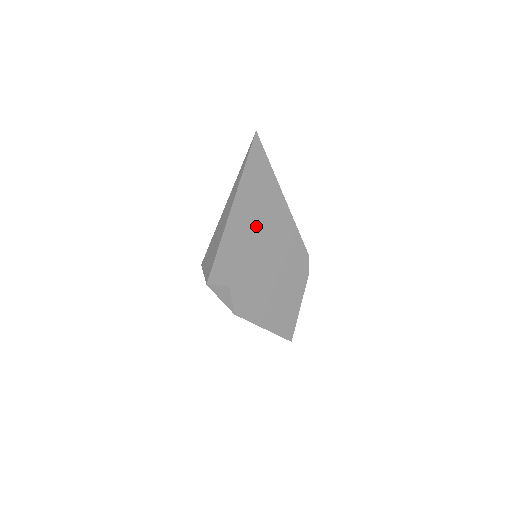
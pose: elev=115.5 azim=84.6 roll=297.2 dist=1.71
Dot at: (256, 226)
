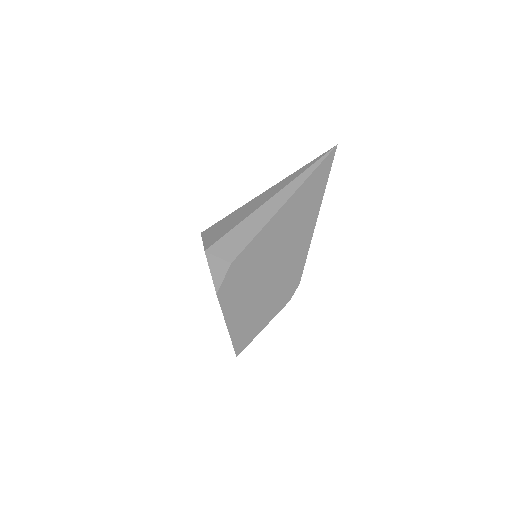
Dot at: (285, 225)
